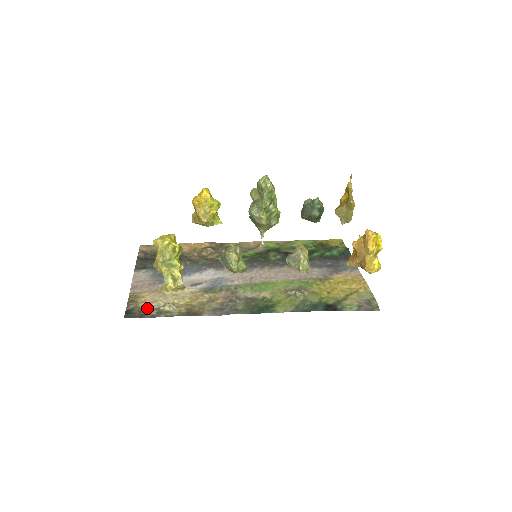
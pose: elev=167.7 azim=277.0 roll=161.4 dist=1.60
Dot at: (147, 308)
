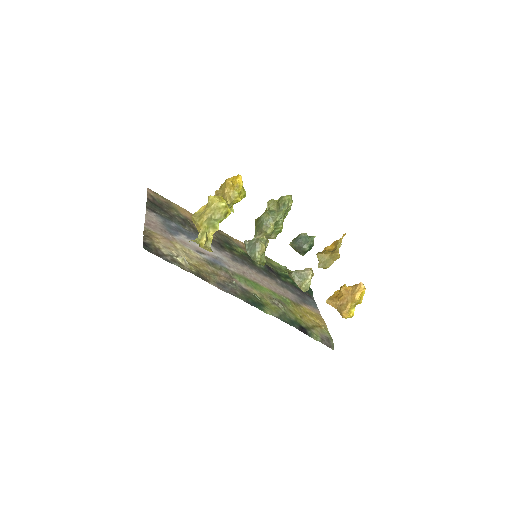
Dot at: (162, 250)
